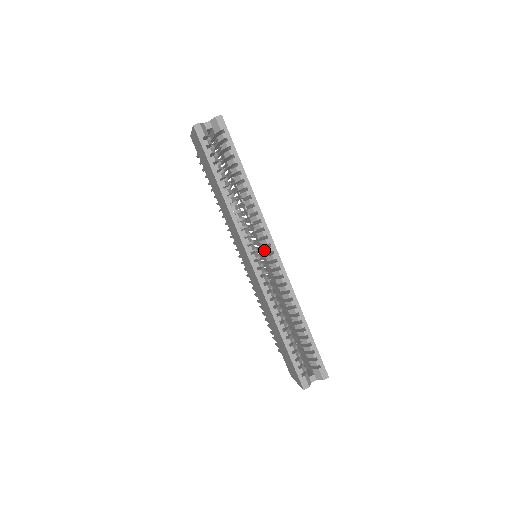
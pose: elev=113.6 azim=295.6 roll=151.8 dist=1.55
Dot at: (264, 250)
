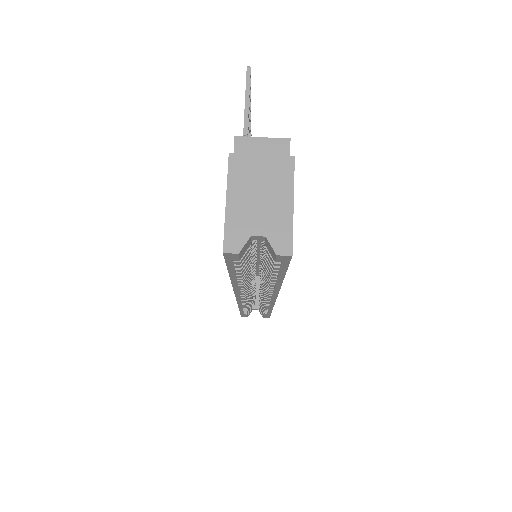
Dot at: (262, 290)
